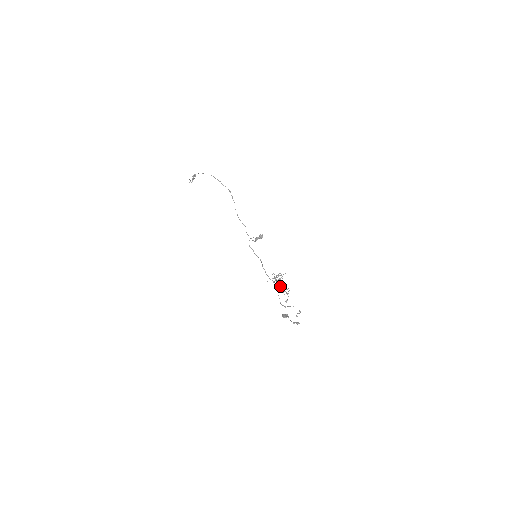
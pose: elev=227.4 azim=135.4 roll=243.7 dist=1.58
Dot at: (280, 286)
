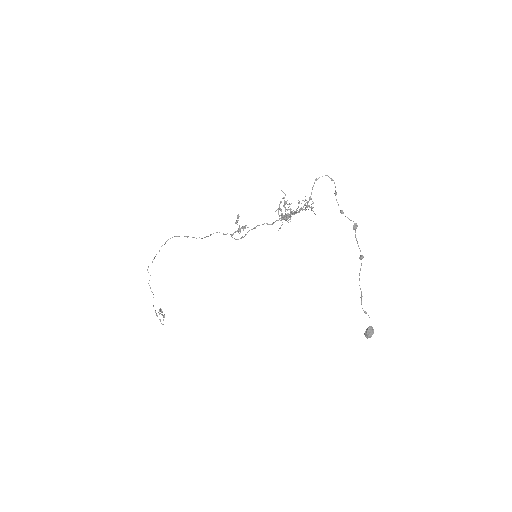
Dot at: (293, 212)
